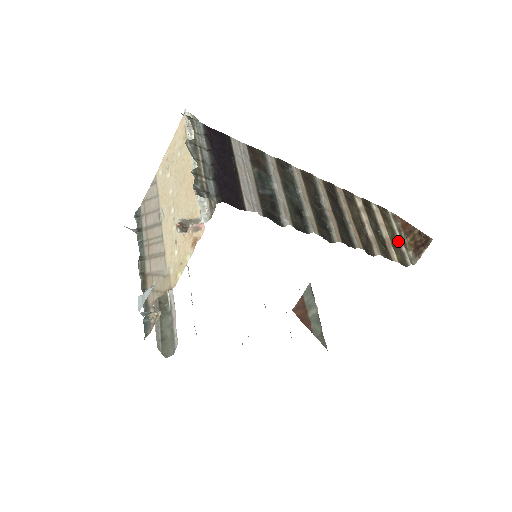
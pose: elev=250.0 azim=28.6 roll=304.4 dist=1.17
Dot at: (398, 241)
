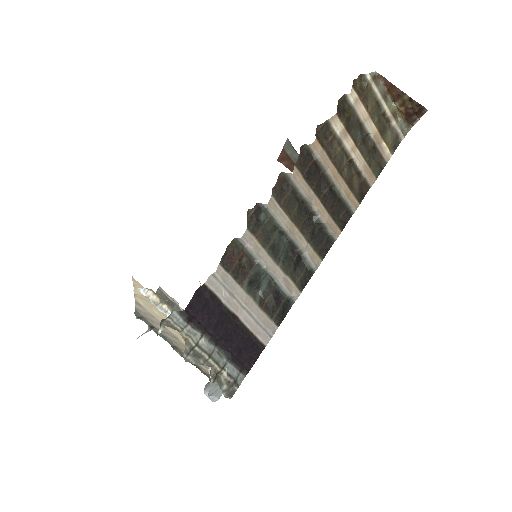
Dot at: (385, 114)
